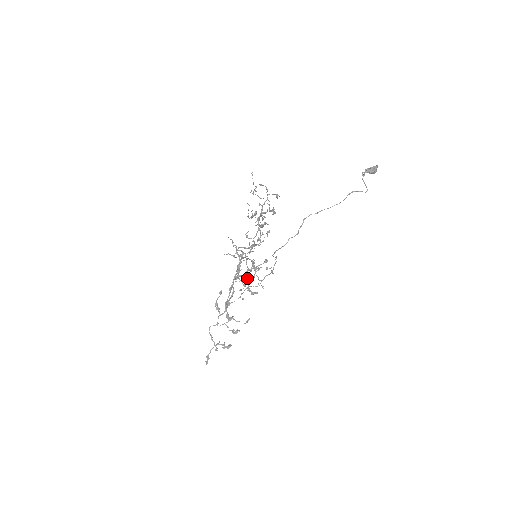
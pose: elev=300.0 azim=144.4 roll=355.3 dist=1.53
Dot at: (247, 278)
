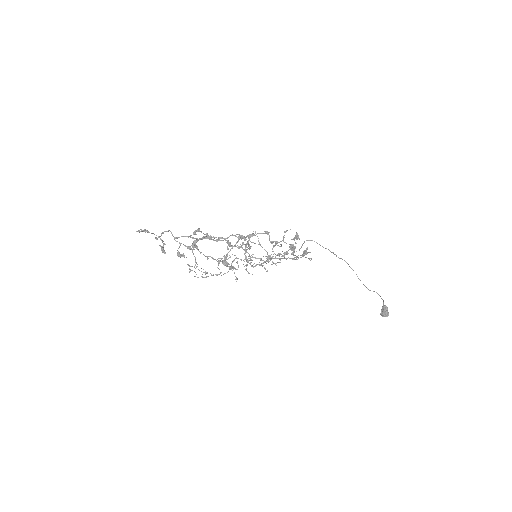
Dot at: occluded
